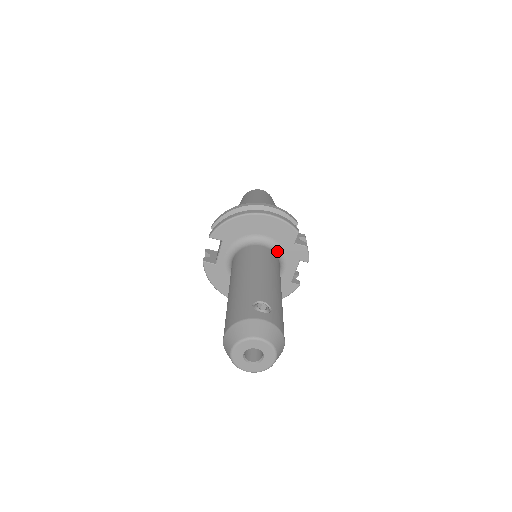
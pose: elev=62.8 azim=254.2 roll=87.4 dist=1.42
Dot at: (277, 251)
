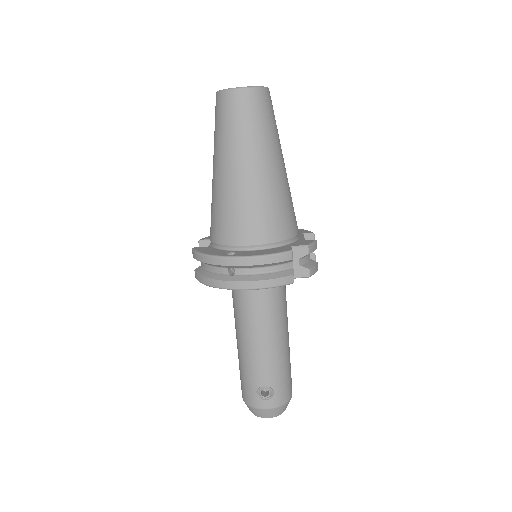
Dot at: occluded
